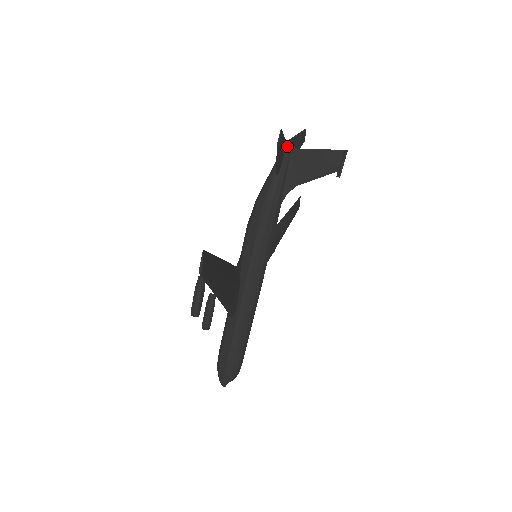
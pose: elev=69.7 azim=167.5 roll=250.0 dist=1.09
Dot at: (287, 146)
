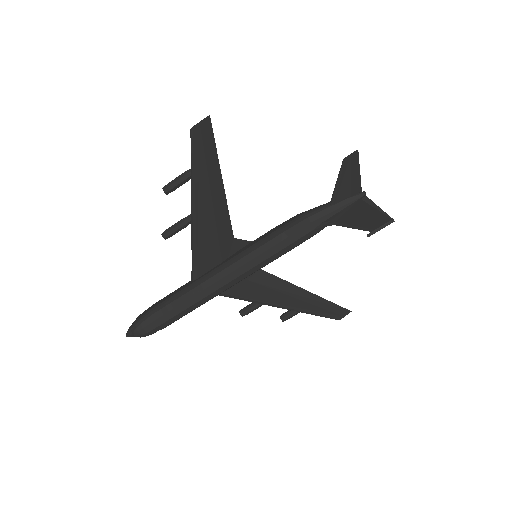
Dot at: (358, 193)
